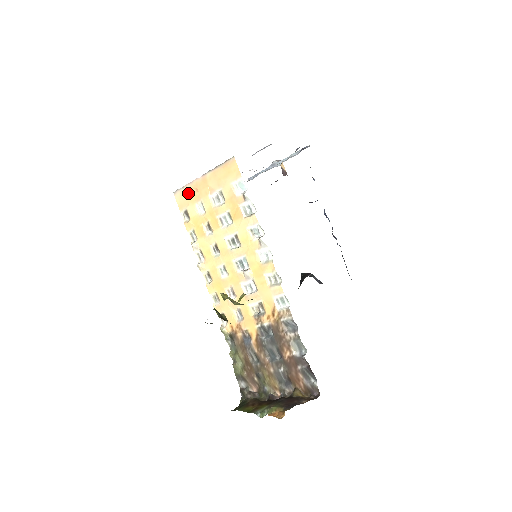
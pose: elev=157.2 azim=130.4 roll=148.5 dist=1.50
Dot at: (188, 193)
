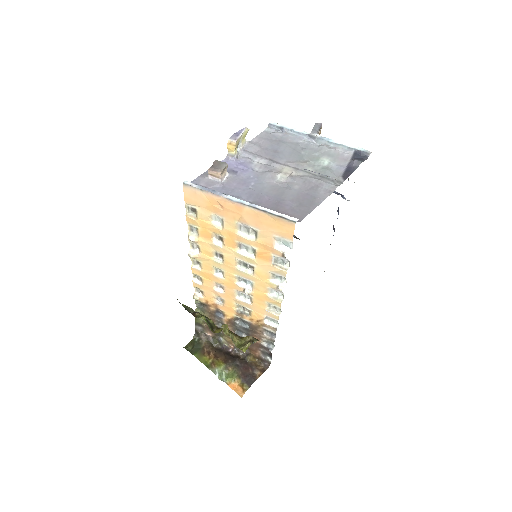
Dot at: (207, 200)
